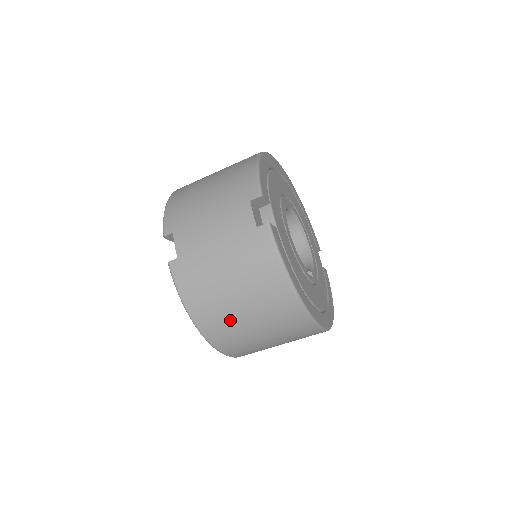
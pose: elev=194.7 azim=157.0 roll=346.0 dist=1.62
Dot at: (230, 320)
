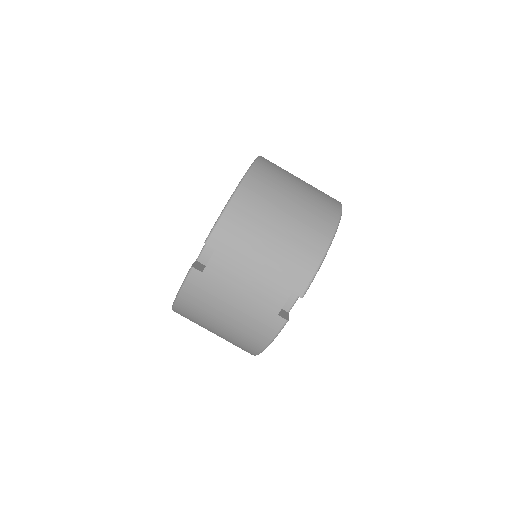
Dot at: (201, 323)
